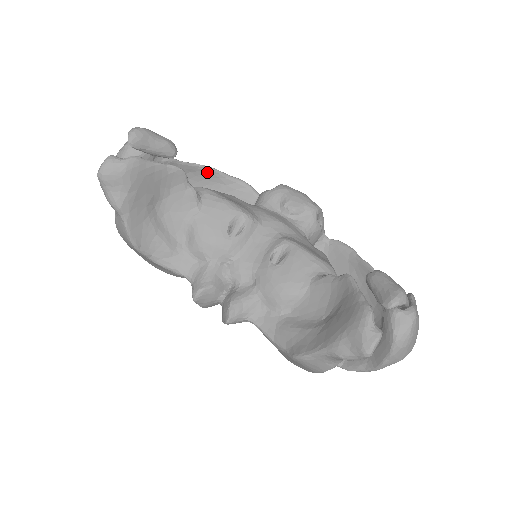
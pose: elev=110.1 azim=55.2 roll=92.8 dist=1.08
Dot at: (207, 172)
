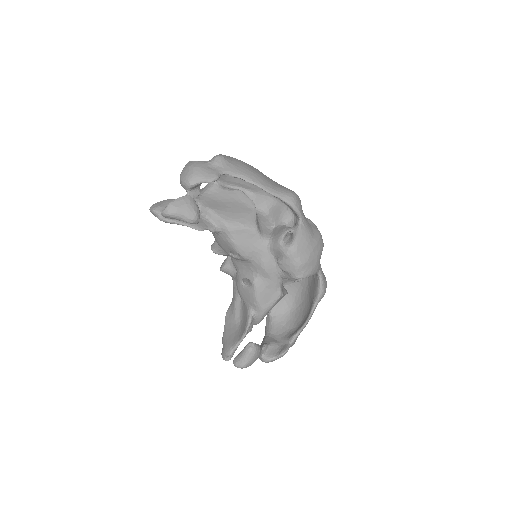
Dot at: (263, 188)
